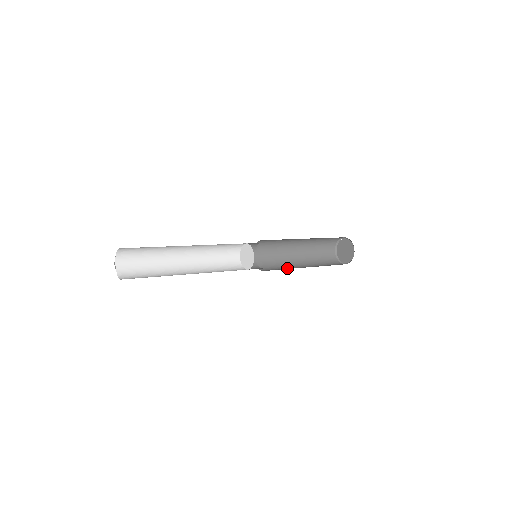
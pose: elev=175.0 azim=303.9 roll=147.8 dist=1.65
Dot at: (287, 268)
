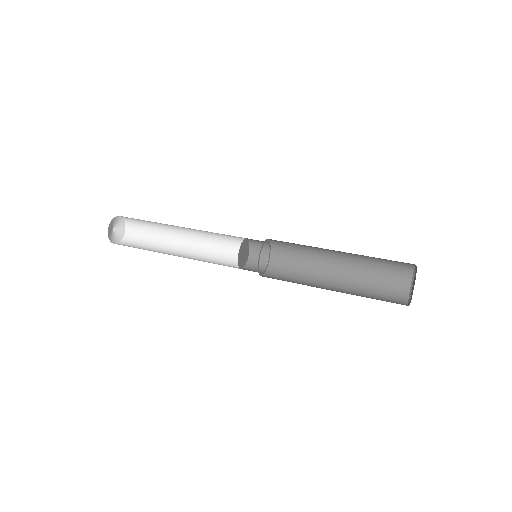
Dot at: (308, 265)
